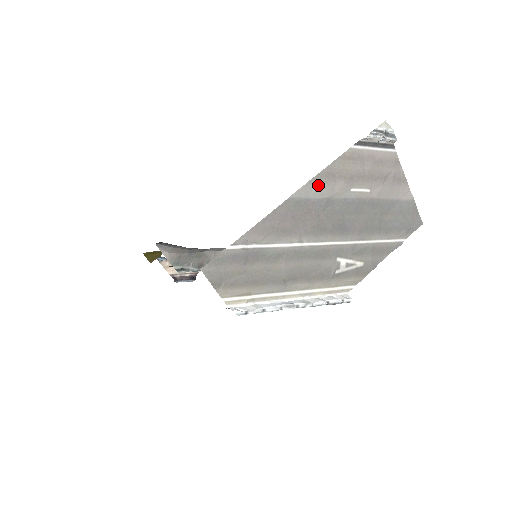
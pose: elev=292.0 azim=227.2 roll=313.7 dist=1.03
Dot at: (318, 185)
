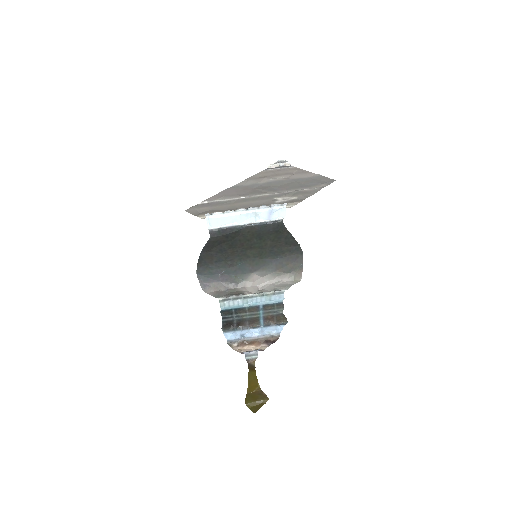
Dot at: (248, 182)
